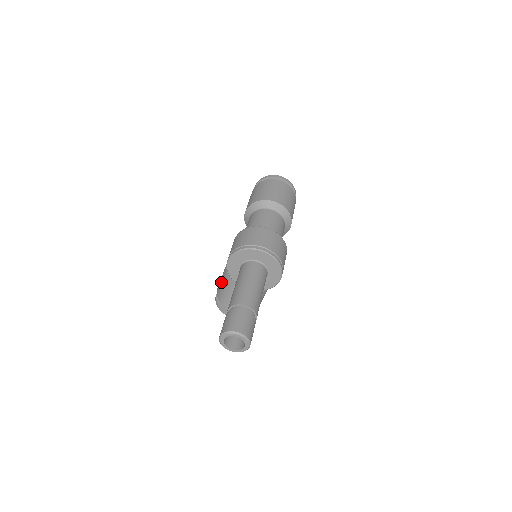
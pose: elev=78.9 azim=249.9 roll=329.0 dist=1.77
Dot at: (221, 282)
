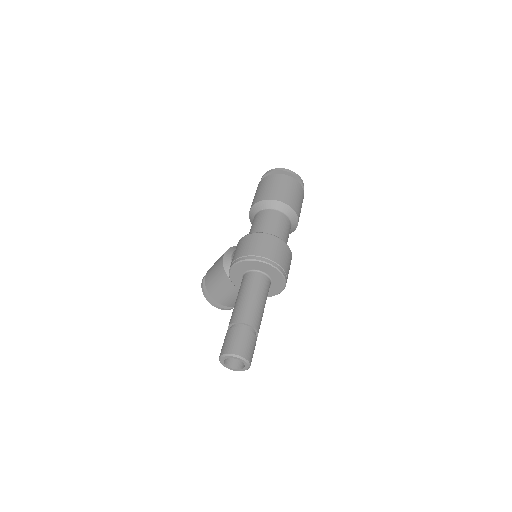
Dot at: (213, 272)
